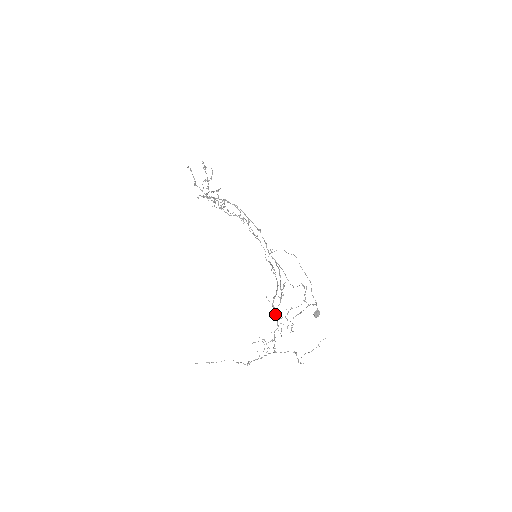
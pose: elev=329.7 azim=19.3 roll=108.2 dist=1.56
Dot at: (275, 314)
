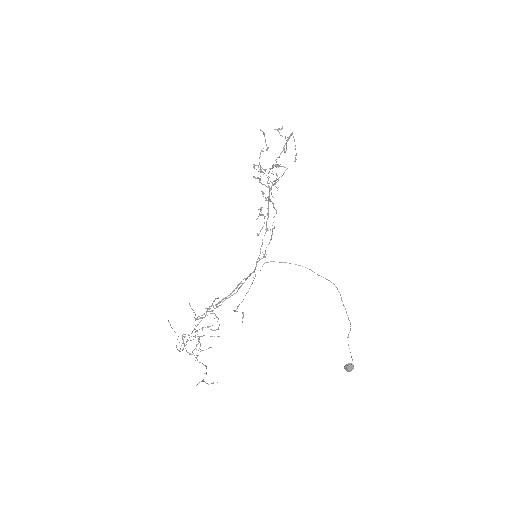
Dot at: occluded
